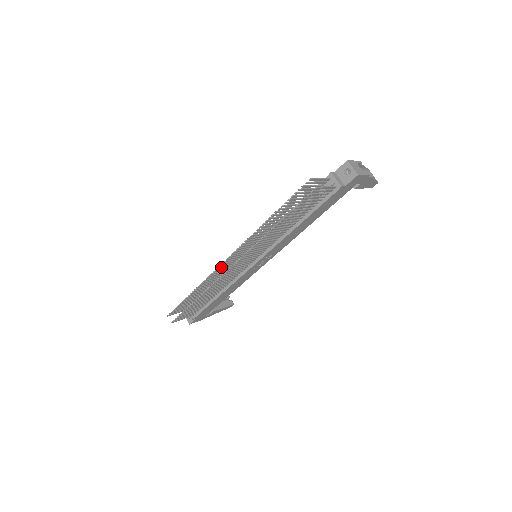
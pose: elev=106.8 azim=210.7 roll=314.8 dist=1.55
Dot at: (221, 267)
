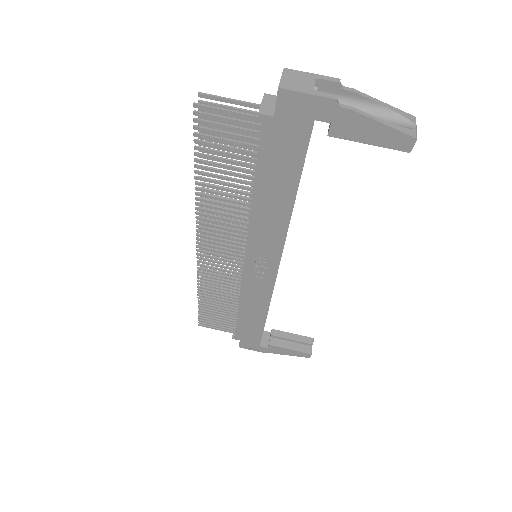
Dot at: occluded
